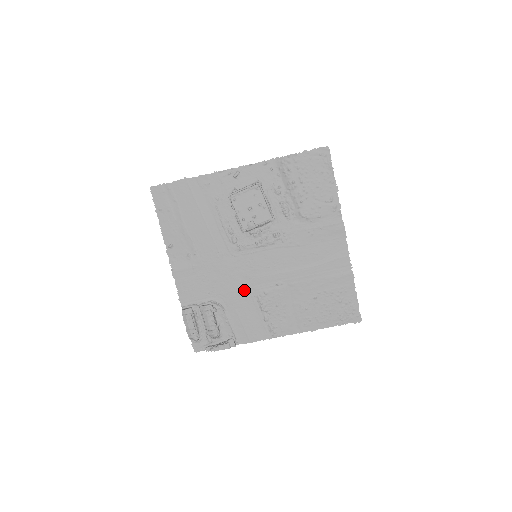
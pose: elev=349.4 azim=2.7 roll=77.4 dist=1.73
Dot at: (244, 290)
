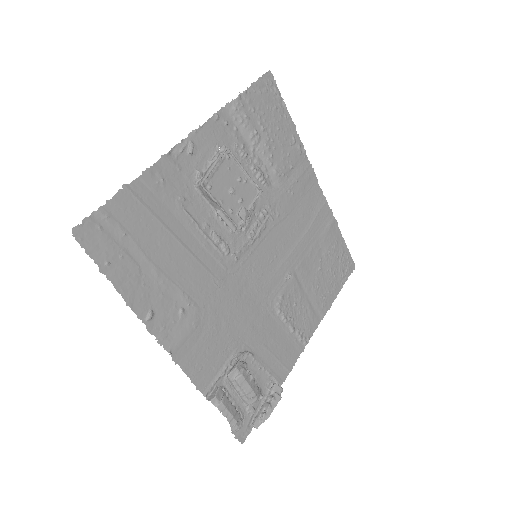
Dot at: (260, 311)
